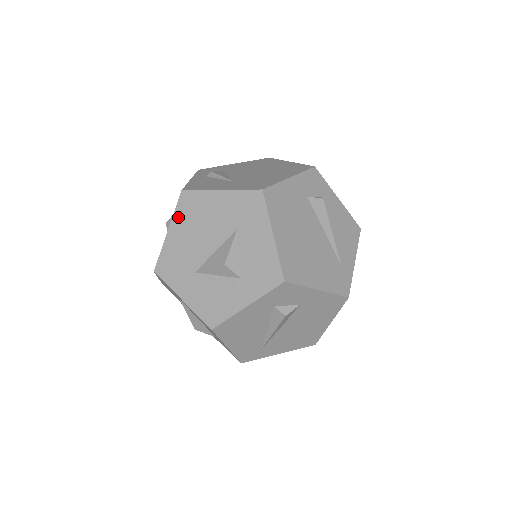
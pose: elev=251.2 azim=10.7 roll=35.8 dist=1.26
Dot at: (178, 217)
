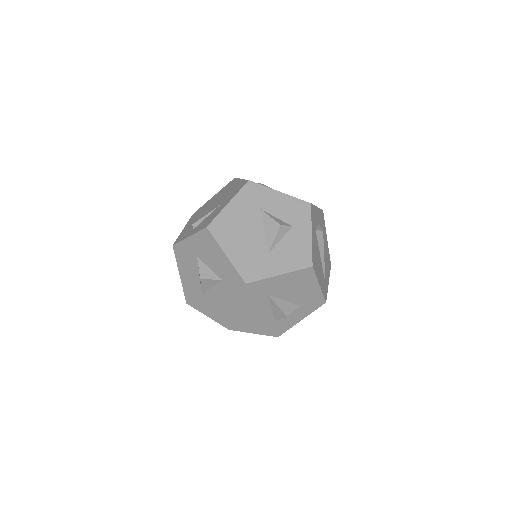
Dot at: (222, 241)
